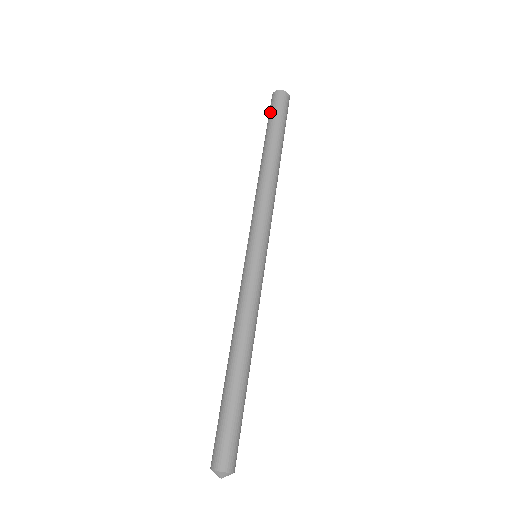
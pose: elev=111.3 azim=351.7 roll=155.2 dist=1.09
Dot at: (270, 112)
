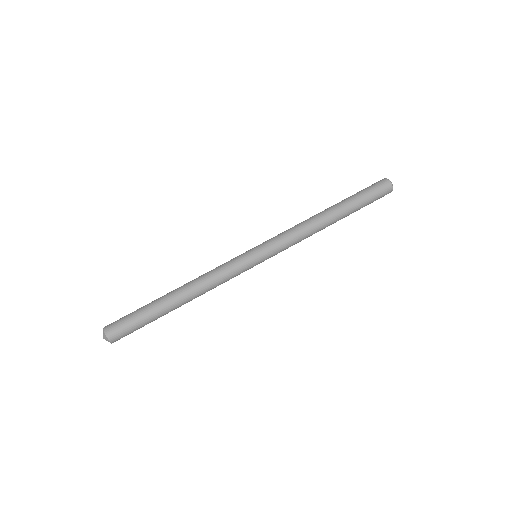
Dot at: (372, 191)
